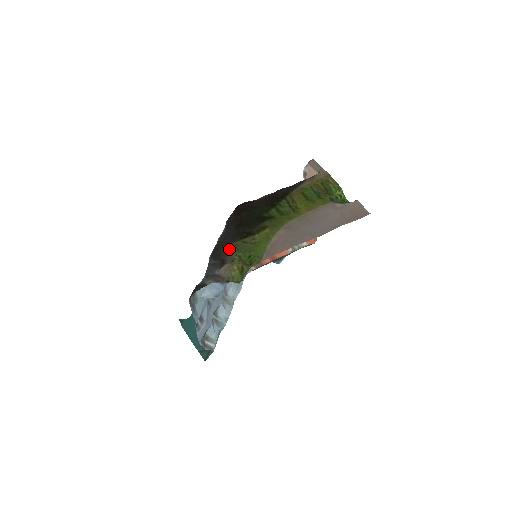
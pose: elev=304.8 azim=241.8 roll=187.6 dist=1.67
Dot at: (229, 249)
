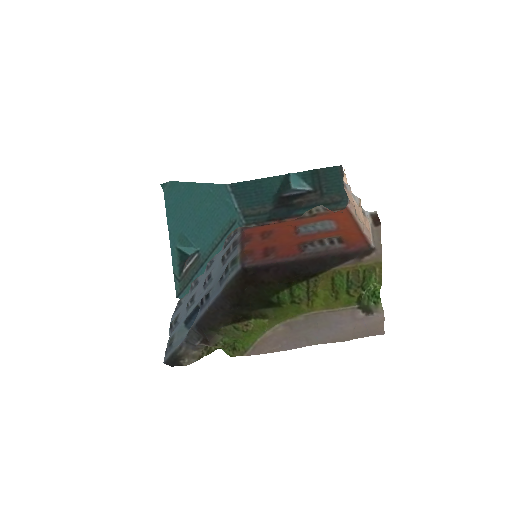
Dot at: (216, 332)
